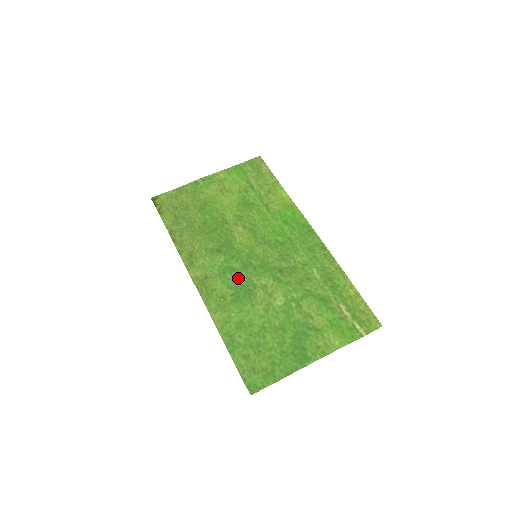
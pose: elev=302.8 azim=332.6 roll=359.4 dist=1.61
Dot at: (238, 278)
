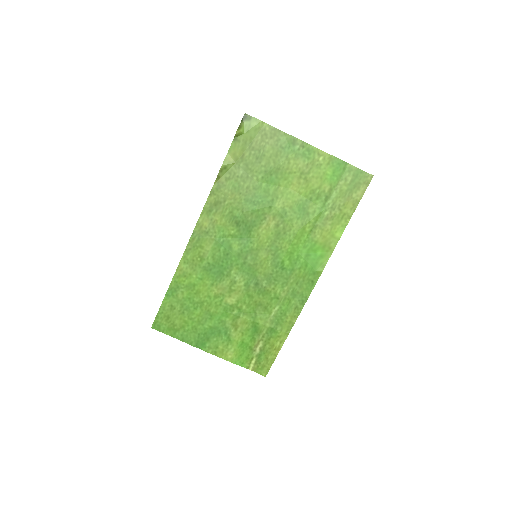
Dot at: (226, 257)
